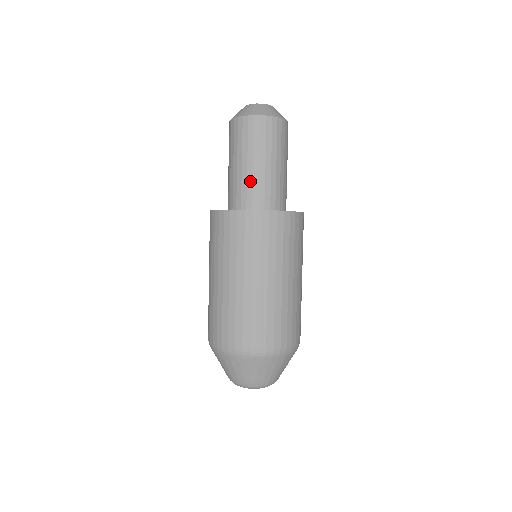
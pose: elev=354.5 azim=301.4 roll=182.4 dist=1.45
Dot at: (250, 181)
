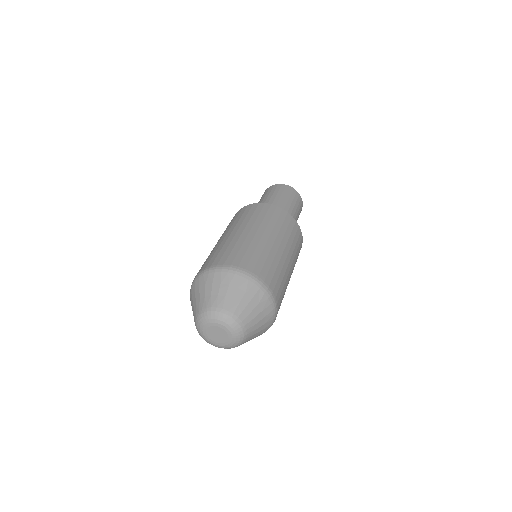
Dot at: occluded
